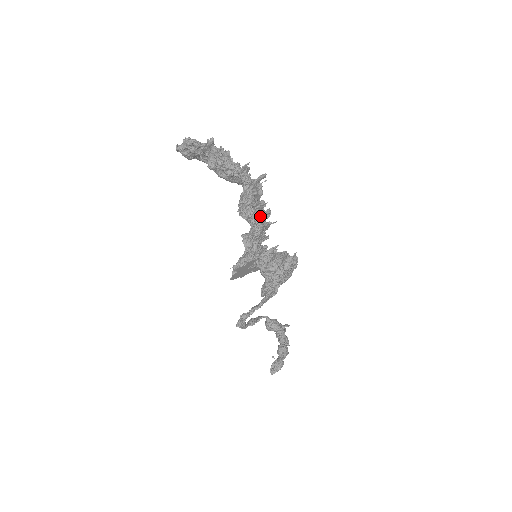
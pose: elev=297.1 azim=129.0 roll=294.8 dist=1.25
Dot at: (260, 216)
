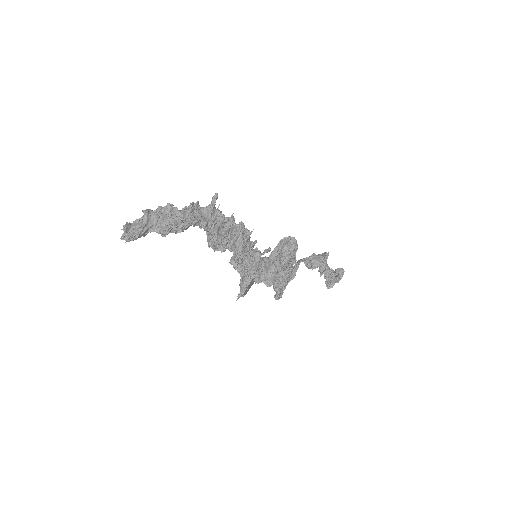
Dot at: (234, 241)
